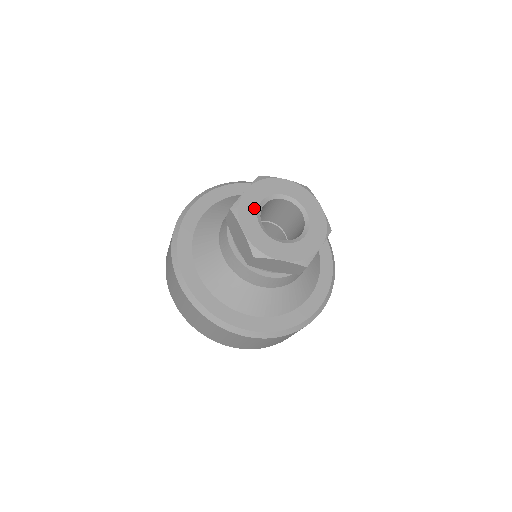
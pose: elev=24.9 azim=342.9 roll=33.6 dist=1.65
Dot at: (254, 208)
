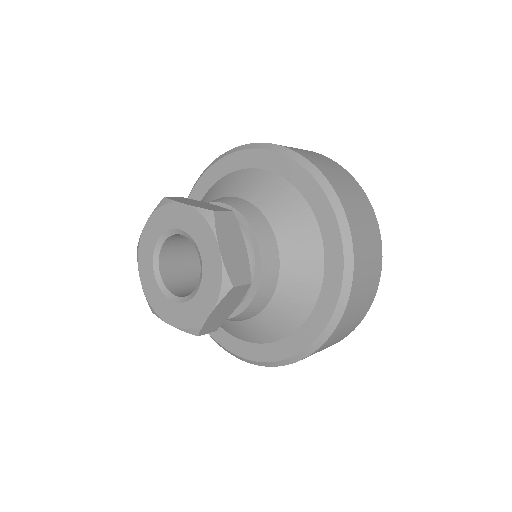
Dot at: (151, 250)
